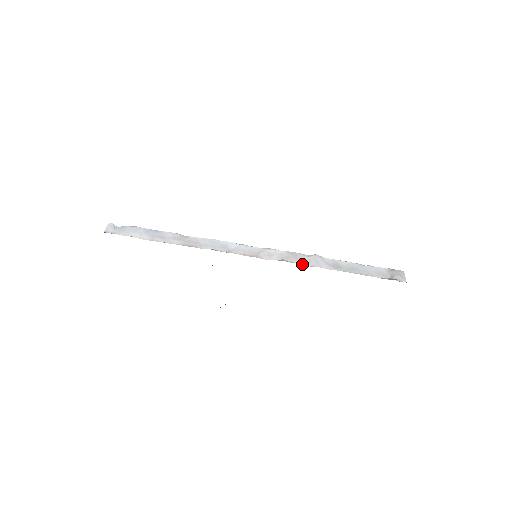
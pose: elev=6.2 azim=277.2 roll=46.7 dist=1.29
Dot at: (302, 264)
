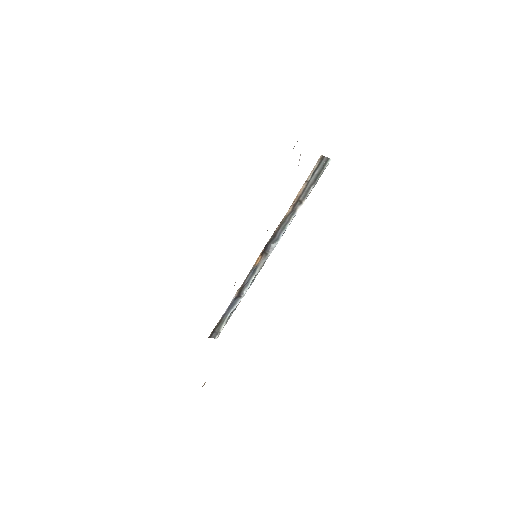
Dot at: occluded
